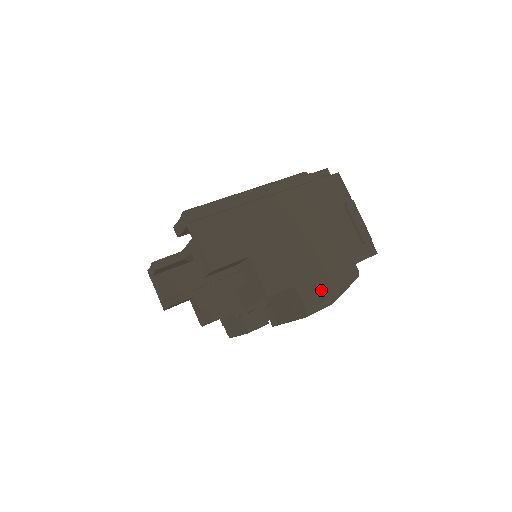
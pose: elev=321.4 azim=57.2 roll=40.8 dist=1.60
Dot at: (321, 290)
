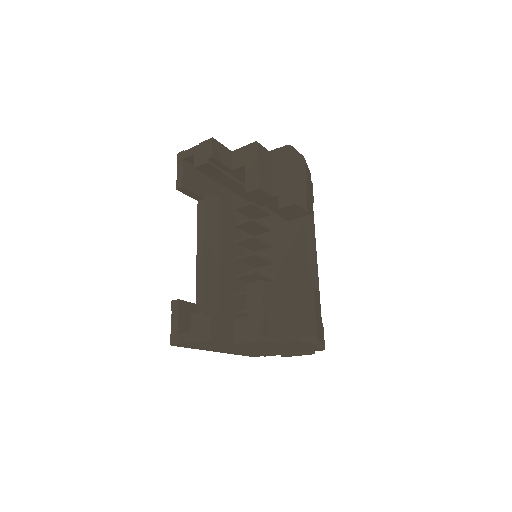
Dot at: occluded
